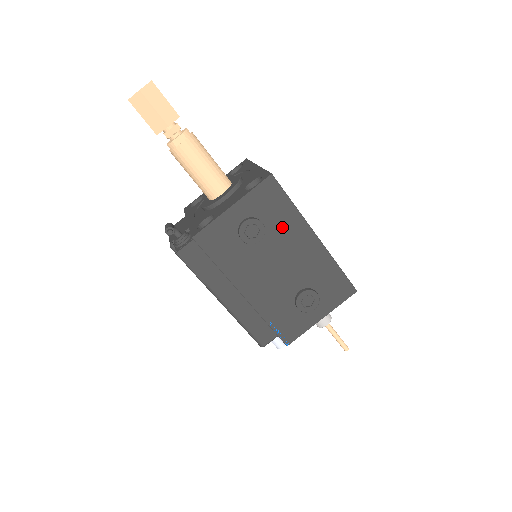
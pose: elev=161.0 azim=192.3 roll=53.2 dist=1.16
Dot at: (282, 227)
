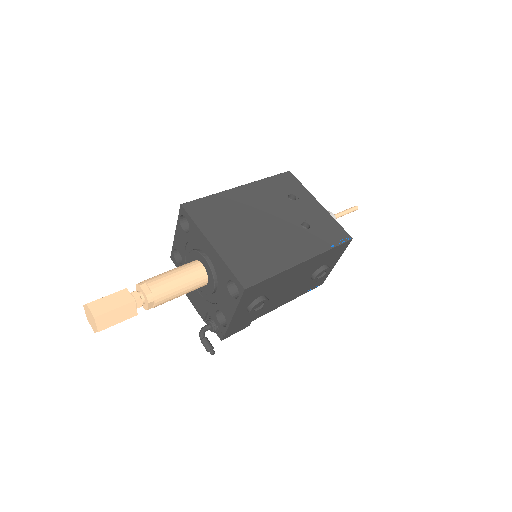
Dot at: (275, 284)
